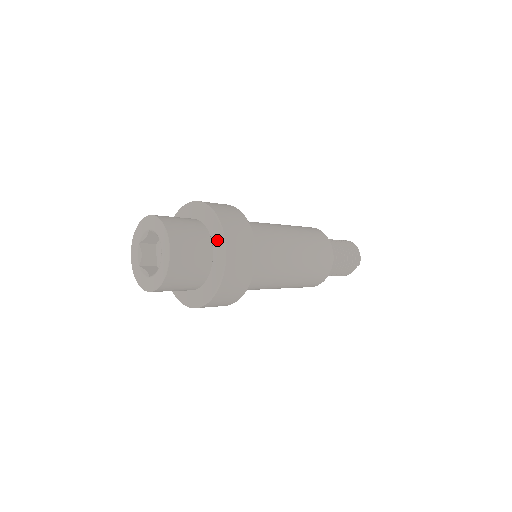
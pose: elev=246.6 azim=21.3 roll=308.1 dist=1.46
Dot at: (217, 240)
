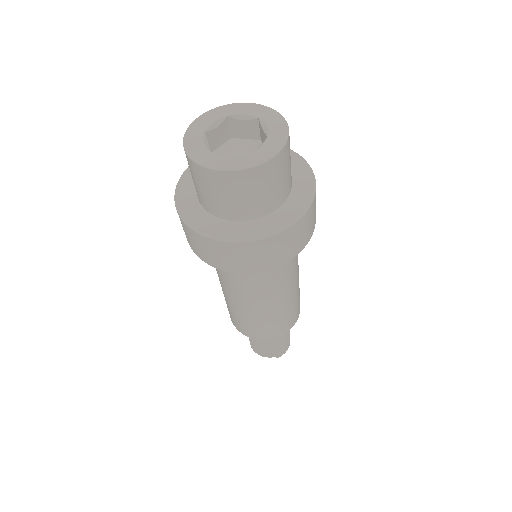
Dot at: (296, 202)
